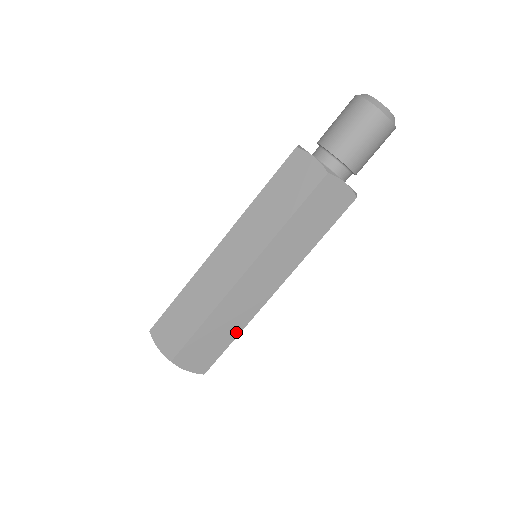
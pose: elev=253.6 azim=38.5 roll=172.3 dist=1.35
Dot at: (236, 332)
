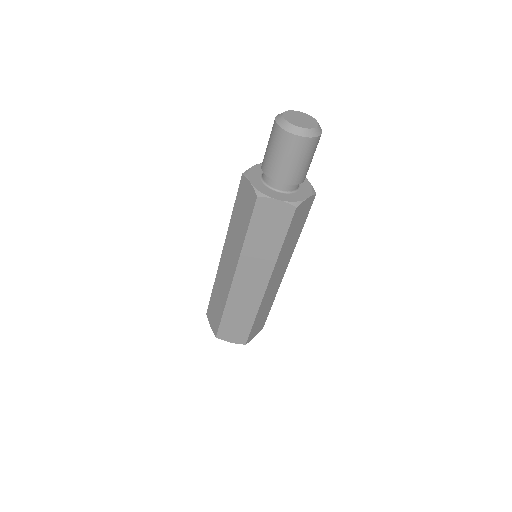
Dot at: (253, 316)
